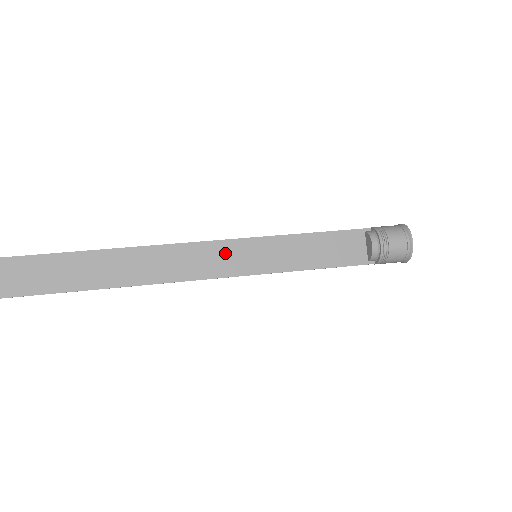
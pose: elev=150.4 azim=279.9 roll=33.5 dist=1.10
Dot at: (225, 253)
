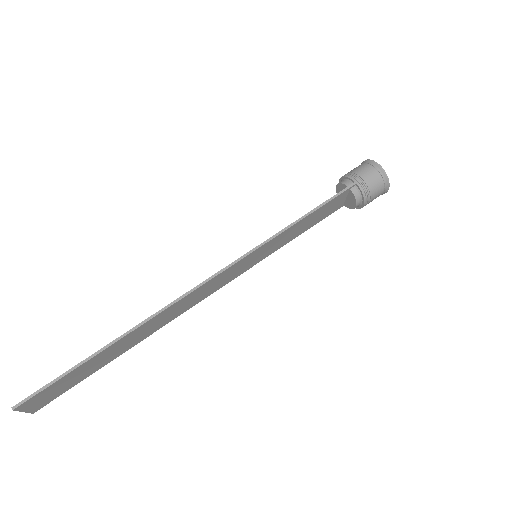
Dot at: (231, 272)
